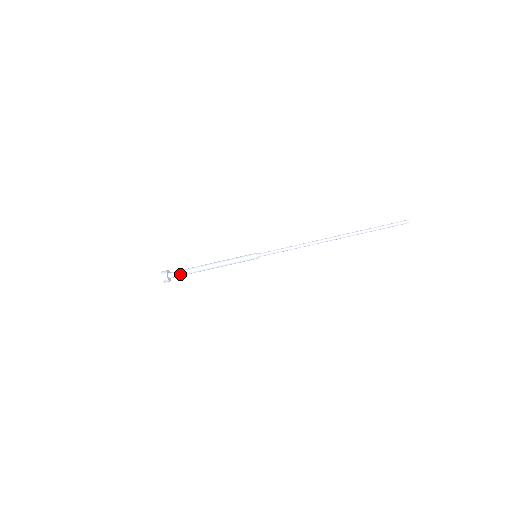
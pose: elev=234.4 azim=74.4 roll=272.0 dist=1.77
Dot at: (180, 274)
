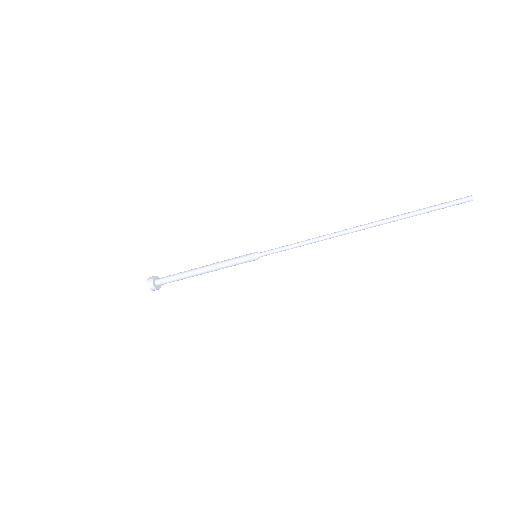
Dot at: (168, 280)
